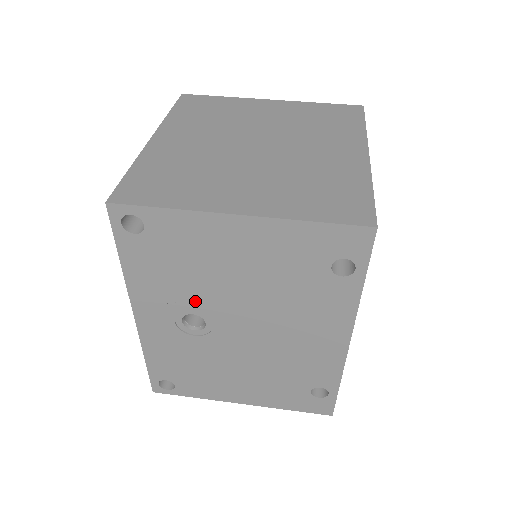
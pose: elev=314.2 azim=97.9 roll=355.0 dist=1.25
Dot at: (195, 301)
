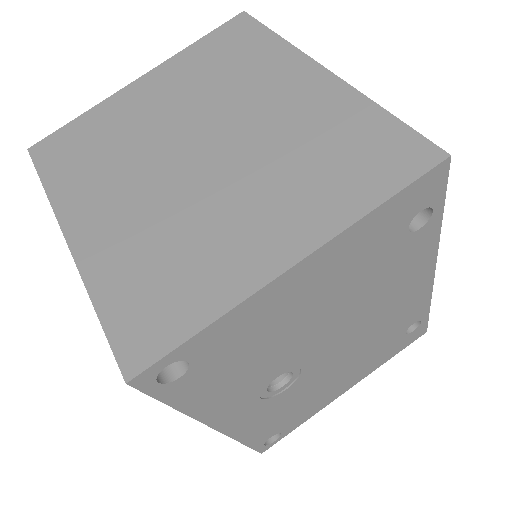
Dot at: (275, 368)
